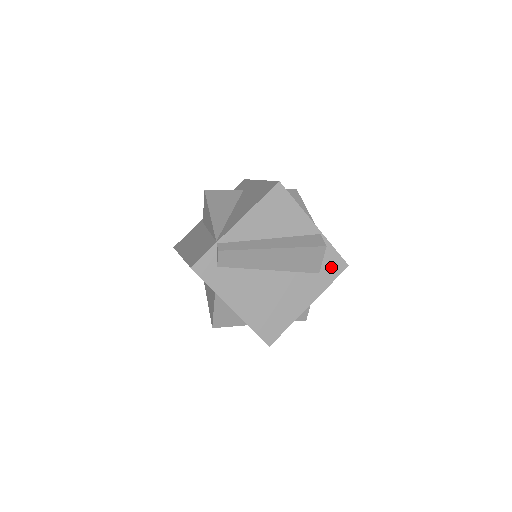
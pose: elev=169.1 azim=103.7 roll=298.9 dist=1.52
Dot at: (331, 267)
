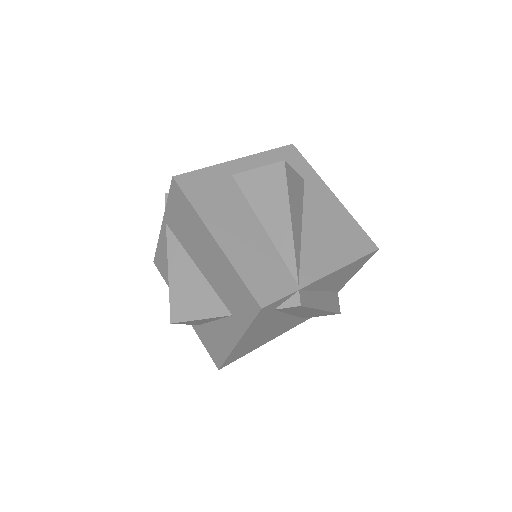
Dot at: occluded
